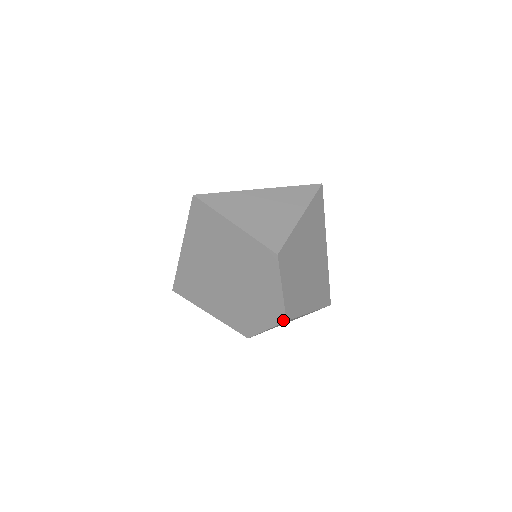
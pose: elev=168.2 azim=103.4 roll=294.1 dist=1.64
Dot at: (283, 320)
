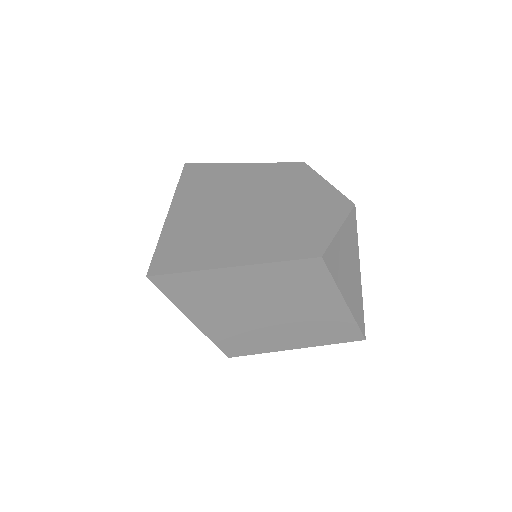
Dot at: (350, 206)
